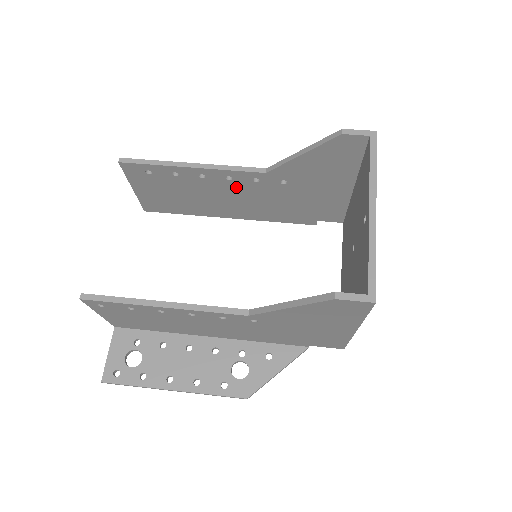
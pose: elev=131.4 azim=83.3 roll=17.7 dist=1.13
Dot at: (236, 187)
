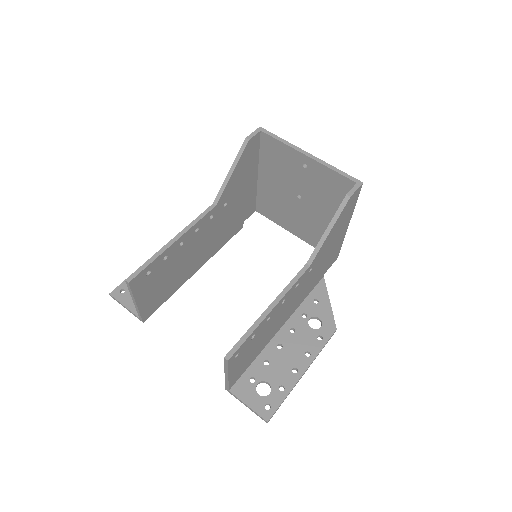
Dot at: (200, 235)
